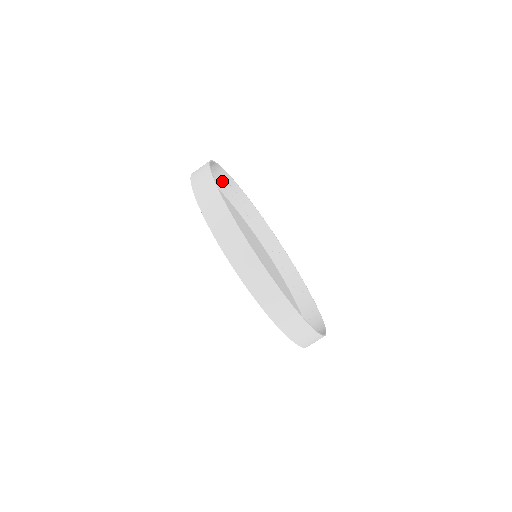
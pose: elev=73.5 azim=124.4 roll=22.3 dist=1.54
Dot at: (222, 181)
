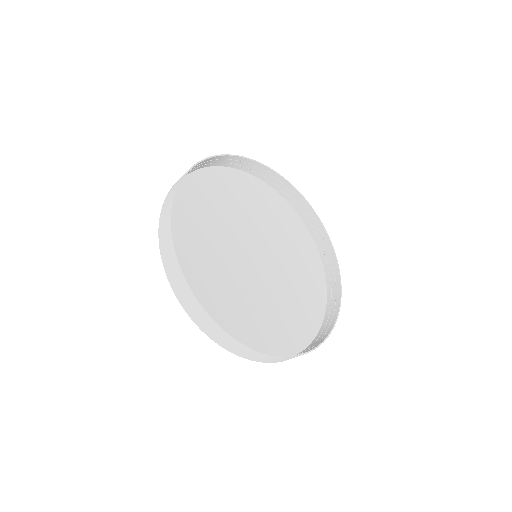
Dot at: (229, 161)
